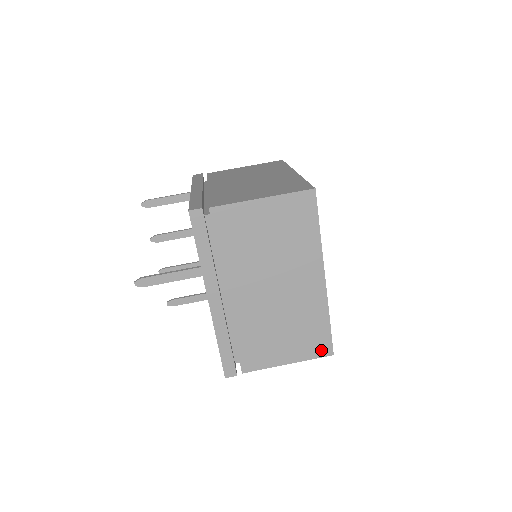
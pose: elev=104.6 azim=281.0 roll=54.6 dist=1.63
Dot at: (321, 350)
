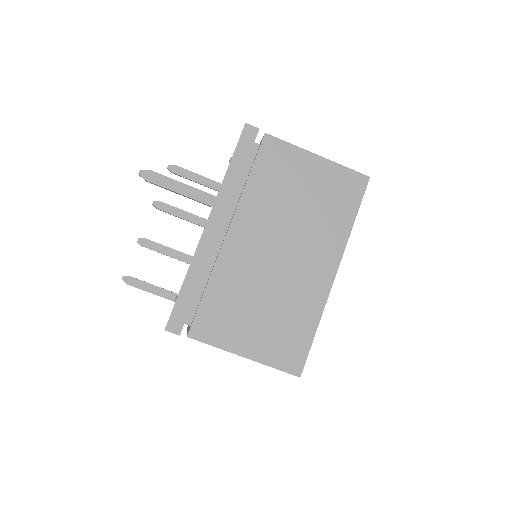
Dot at: (290, 362)
